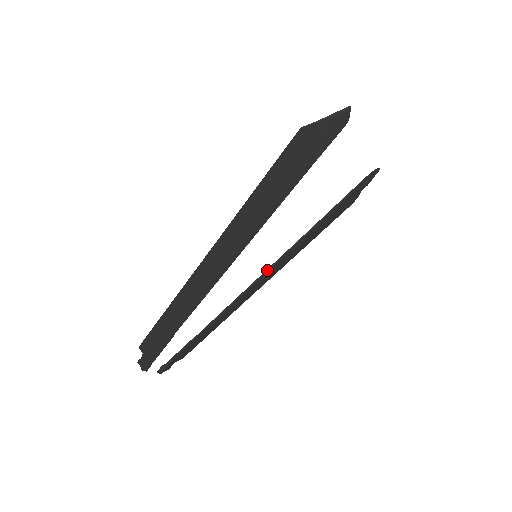
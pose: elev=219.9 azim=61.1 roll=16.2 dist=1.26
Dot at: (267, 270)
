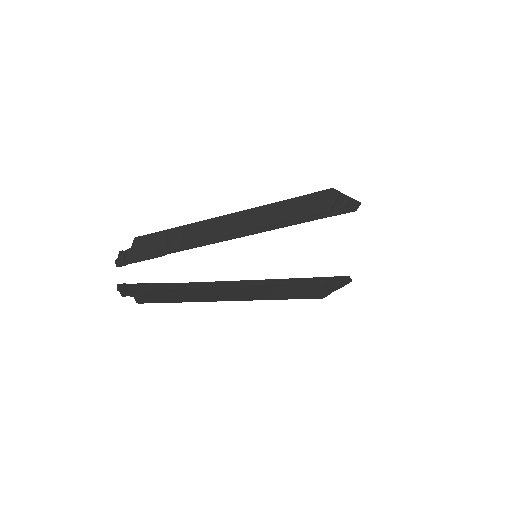
Dot at: (253, 280)
